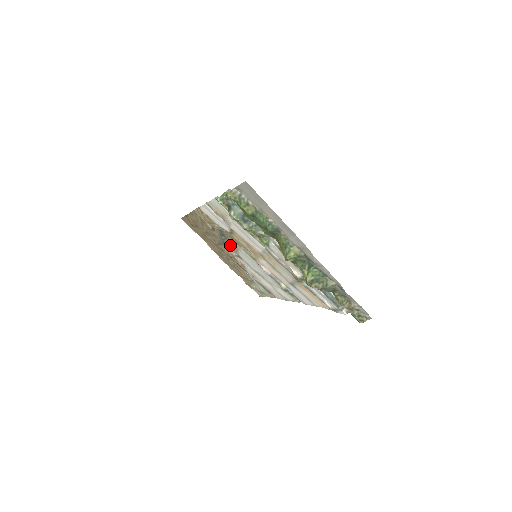
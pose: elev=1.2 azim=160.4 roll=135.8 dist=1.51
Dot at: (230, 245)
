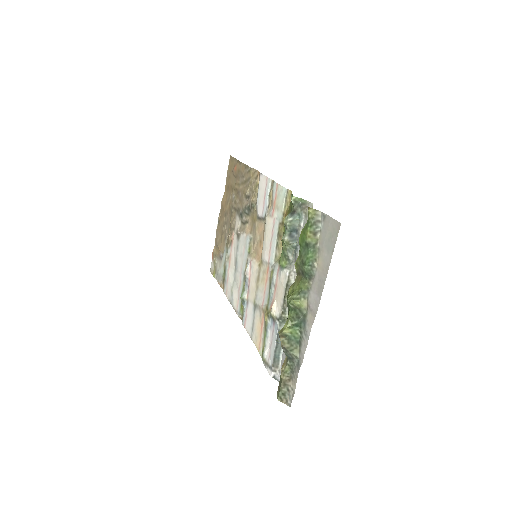
Dot at: (244, 221)
